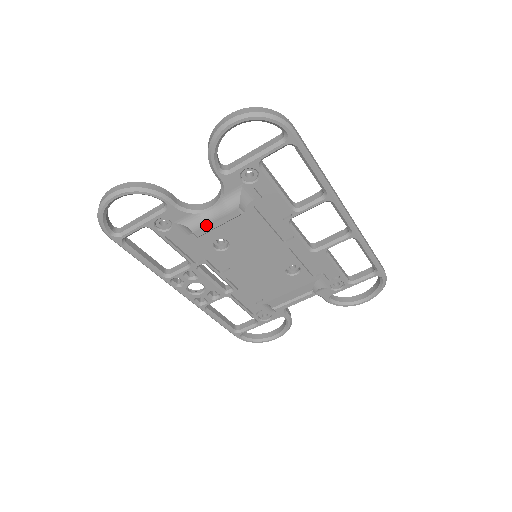
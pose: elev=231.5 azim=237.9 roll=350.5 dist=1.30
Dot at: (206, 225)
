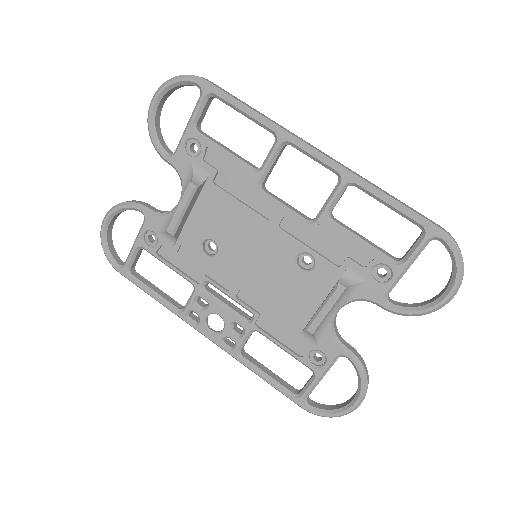
Dot at: (173, 217)
